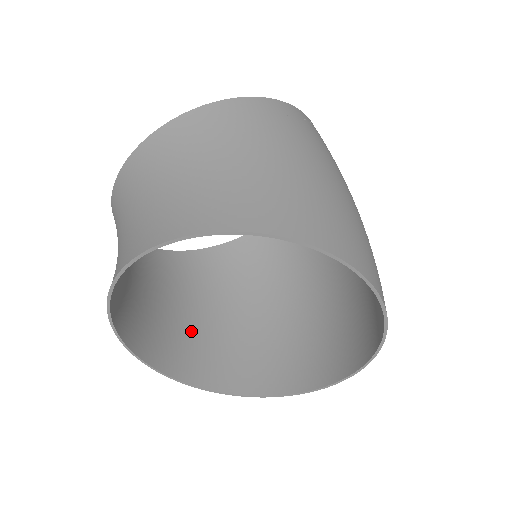
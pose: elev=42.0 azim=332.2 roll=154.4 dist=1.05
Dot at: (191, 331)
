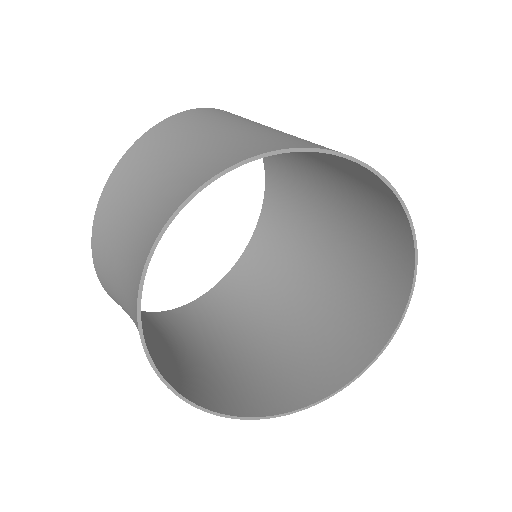
Dot at: (208, 371)
